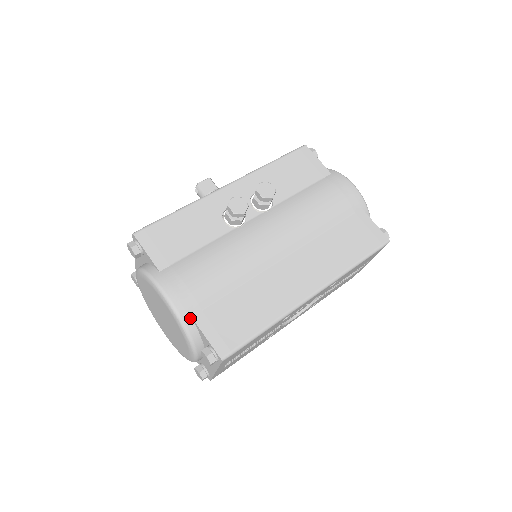
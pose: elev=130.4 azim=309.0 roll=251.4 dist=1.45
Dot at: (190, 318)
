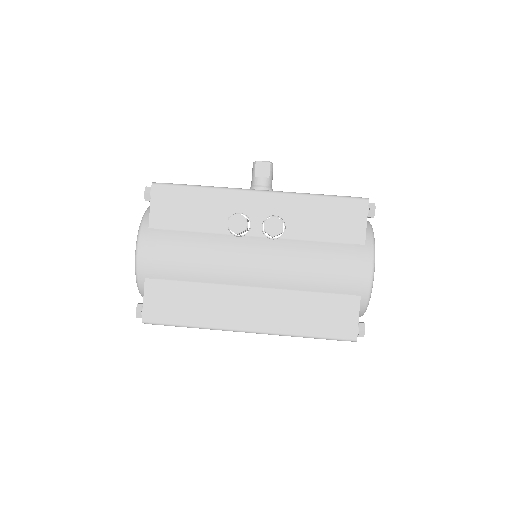
Dot at: (144, 278)
